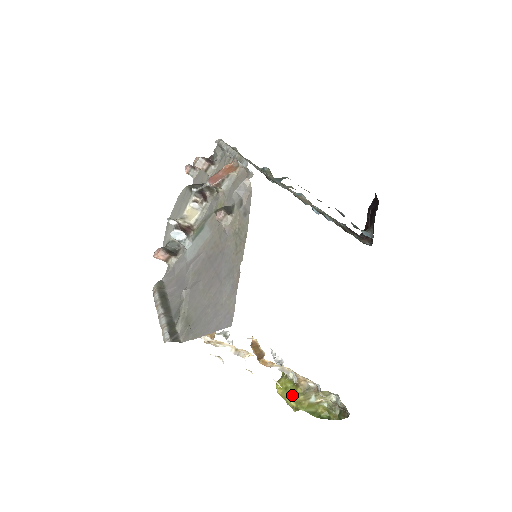
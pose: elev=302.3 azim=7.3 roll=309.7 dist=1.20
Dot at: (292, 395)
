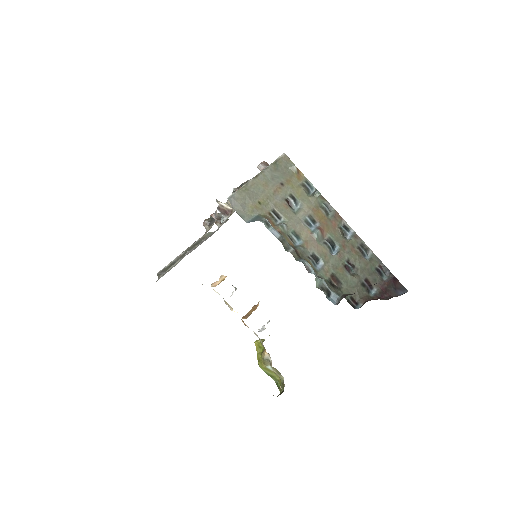
Dot at: (260, 354)
